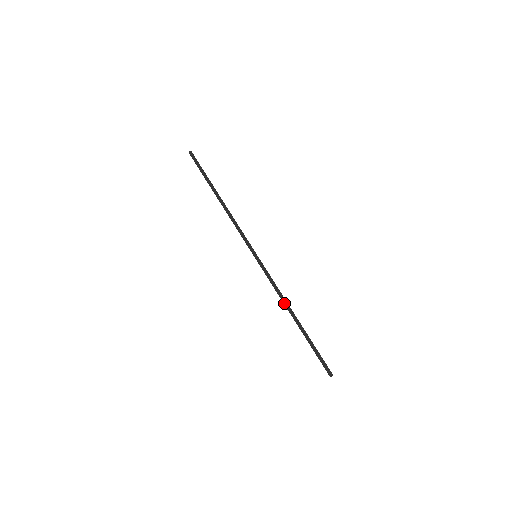
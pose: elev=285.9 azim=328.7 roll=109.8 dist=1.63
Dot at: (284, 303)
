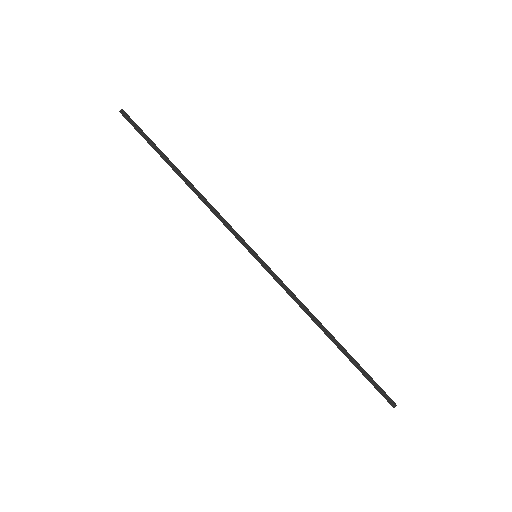
Dot at: (310, 316)
